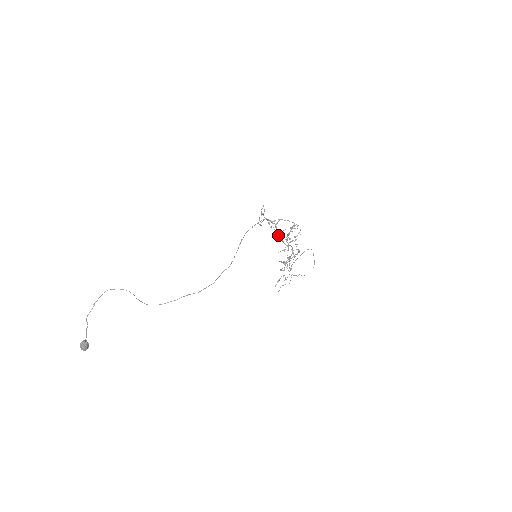
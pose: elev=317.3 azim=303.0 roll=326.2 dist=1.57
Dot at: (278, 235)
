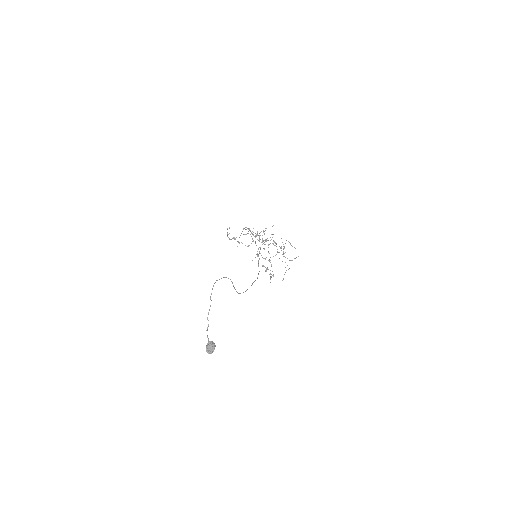
Dot at: (257, 239)
